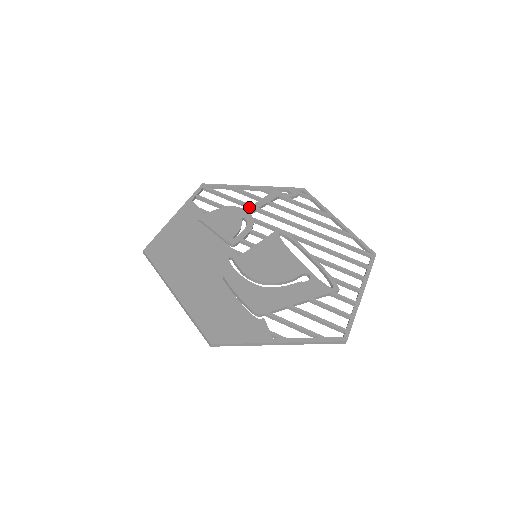
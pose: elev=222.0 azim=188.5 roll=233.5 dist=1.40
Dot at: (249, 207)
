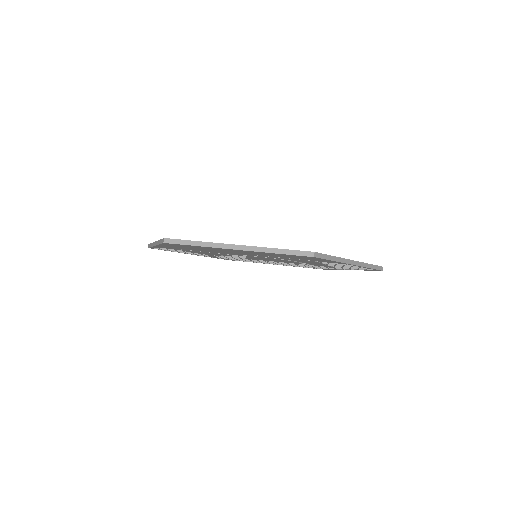
Dot at: occluded
